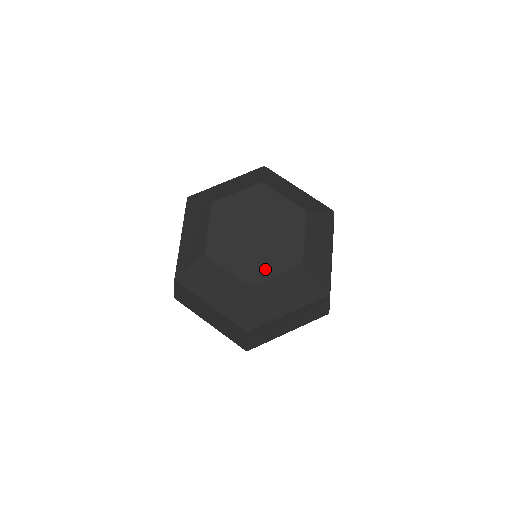
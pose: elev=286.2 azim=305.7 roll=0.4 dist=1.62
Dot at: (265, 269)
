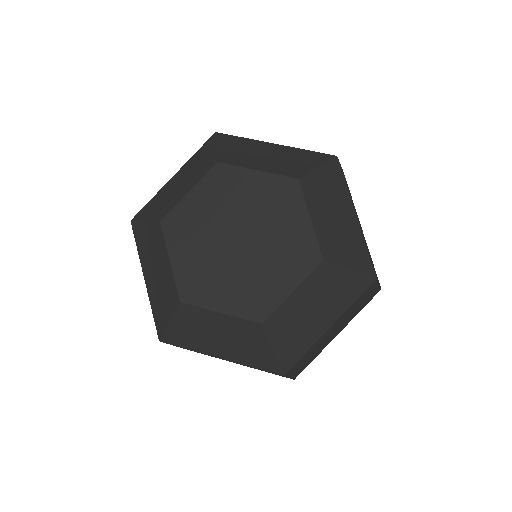
Dot at: (213, 294)
